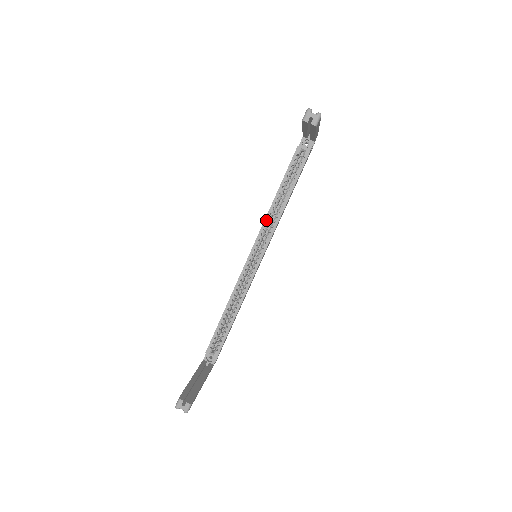
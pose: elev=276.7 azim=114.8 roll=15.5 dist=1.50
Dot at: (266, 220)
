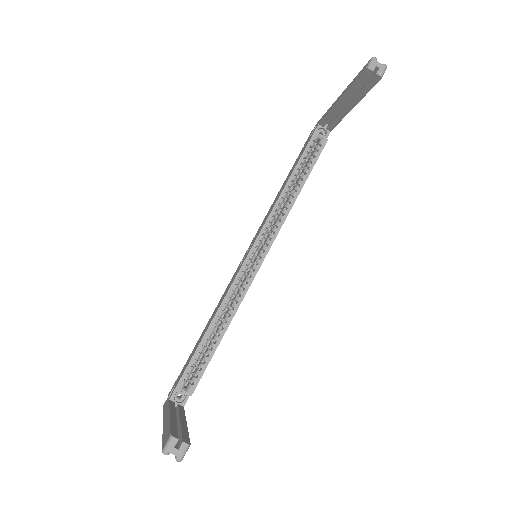
Dot at: (273, 211)
